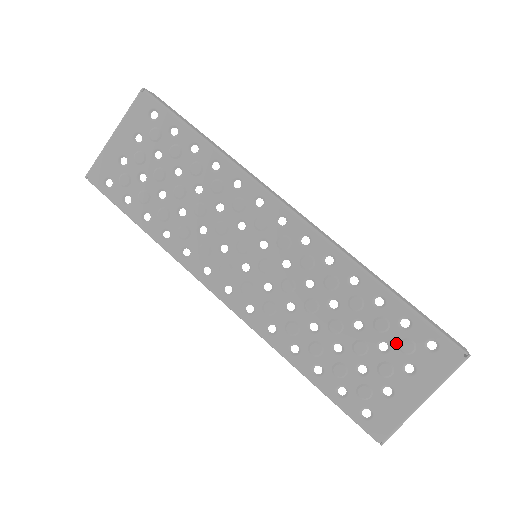
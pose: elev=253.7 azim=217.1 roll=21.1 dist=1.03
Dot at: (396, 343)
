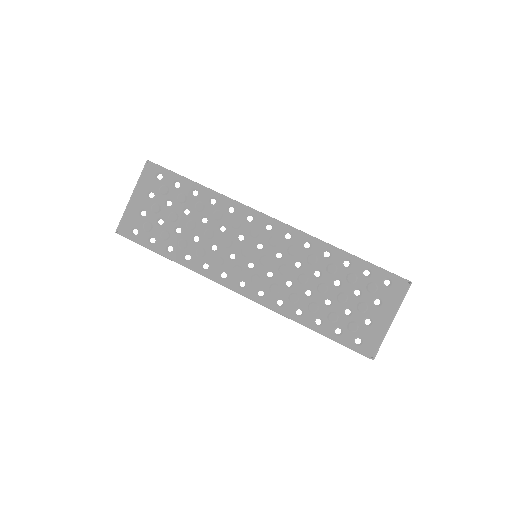
Dot at: (364, 288)
